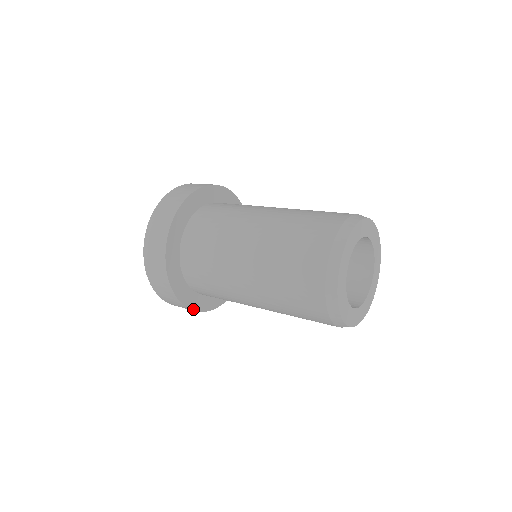
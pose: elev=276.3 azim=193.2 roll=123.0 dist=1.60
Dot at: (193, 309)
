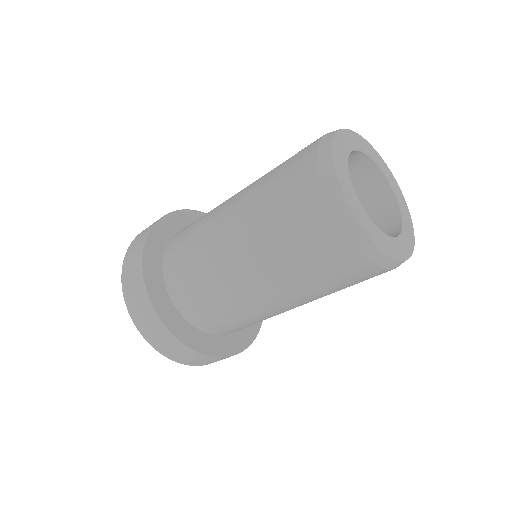
Dot at: (261, 323)
